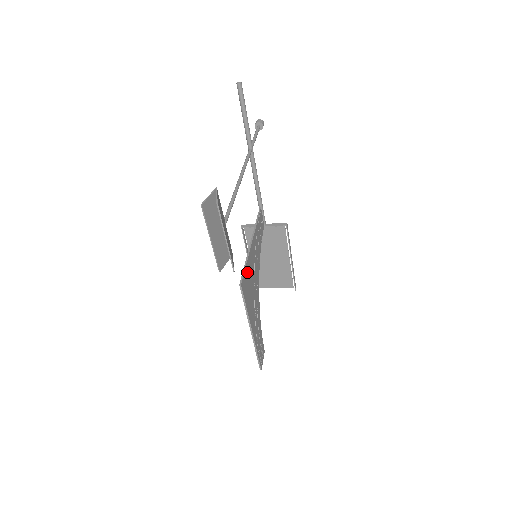
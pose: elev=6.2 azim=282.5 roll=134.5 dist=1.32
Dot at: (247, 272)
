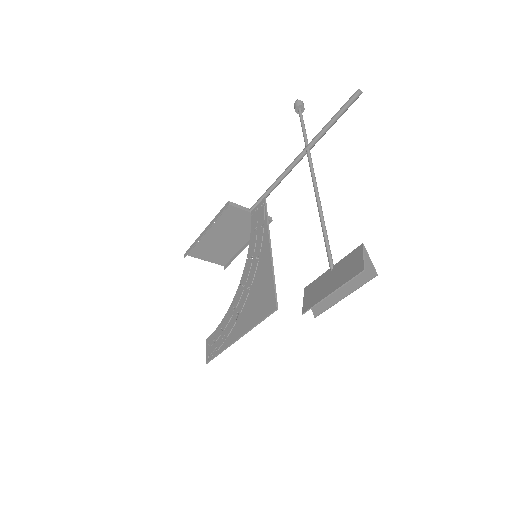
Dot at: (269, 287)
